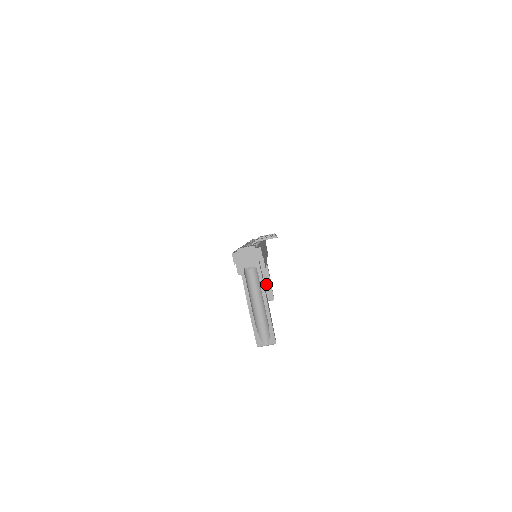
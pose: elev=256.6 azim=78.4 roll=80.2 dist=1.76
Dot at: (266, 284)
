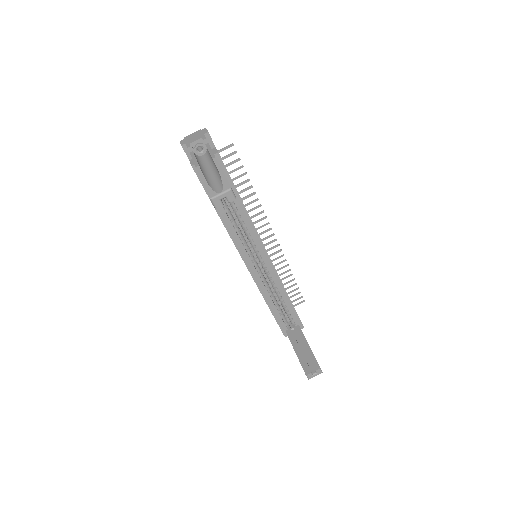
Dot at: (306, 353)
